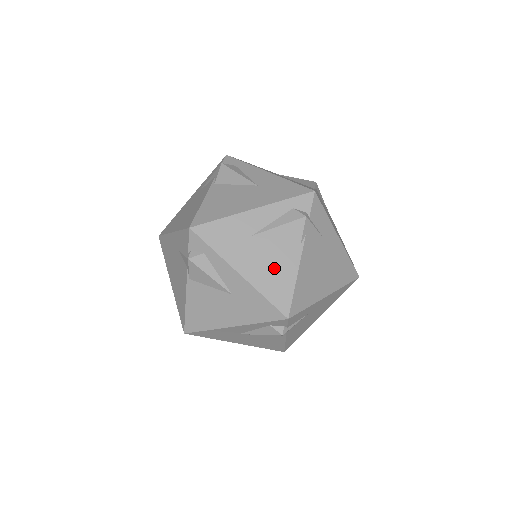
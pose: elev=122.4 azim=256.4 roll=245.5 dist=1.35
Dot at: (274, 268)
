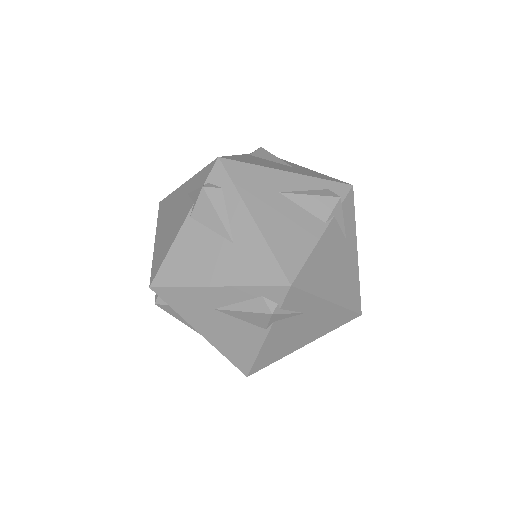
Dot at: (292, 230)
